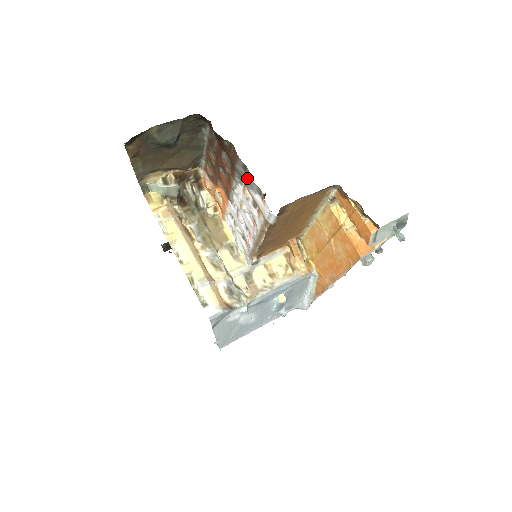
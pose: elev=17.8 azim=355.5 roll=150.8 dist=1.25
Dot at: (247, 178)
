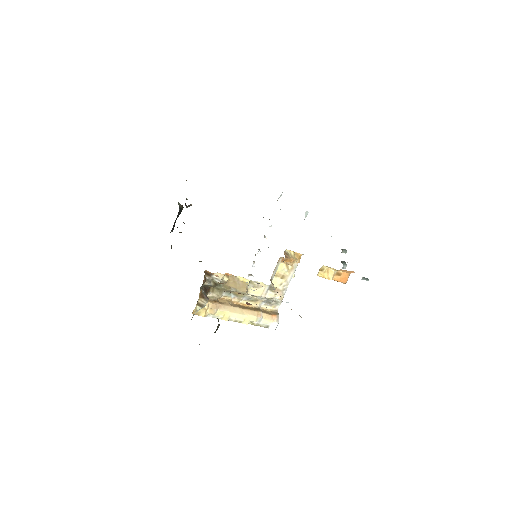
Dot at: occluded
